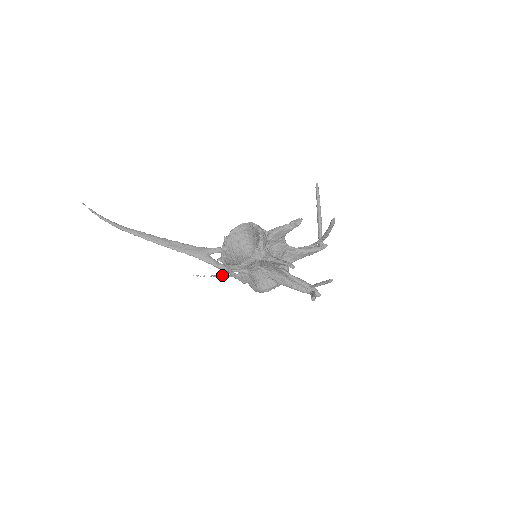
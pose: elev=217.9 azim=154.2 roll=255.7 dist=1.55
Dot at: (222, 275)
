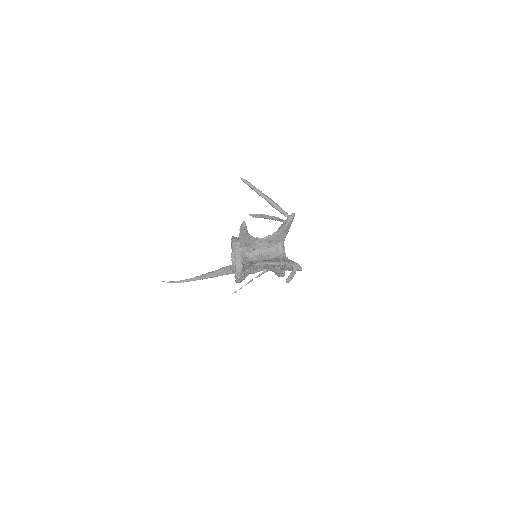
Dot at: occluded
